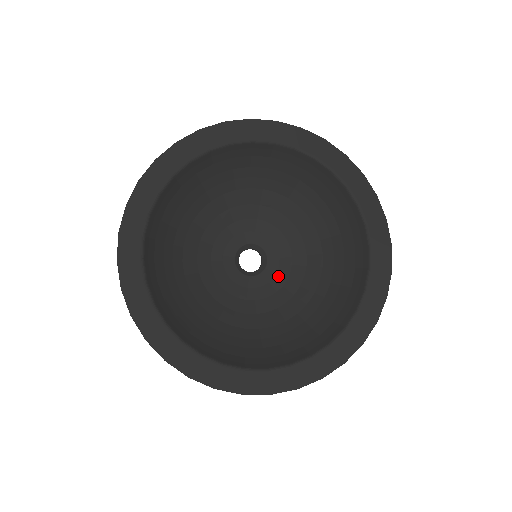
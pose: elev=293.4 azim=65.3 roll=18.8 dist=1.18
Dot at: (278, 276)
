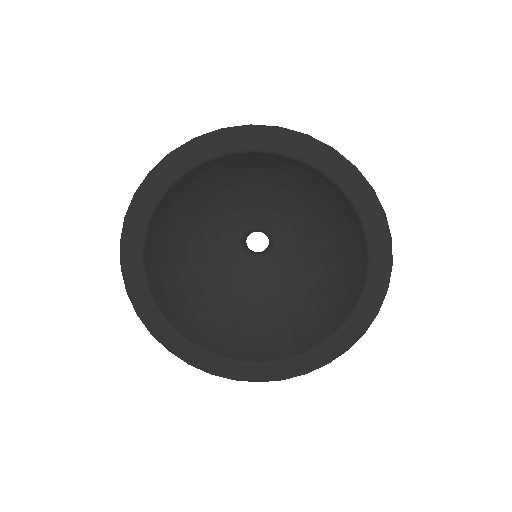
Dot at: (274, 270)
